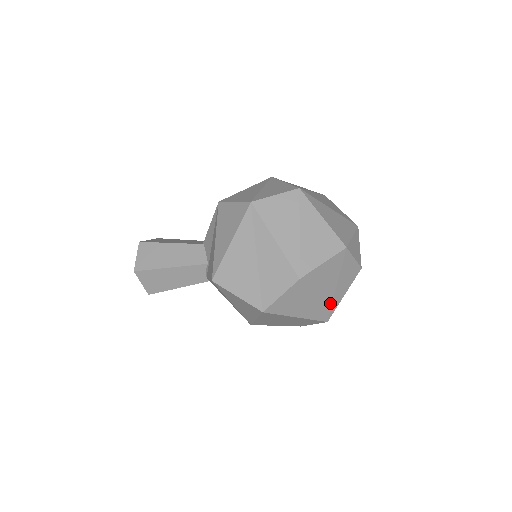
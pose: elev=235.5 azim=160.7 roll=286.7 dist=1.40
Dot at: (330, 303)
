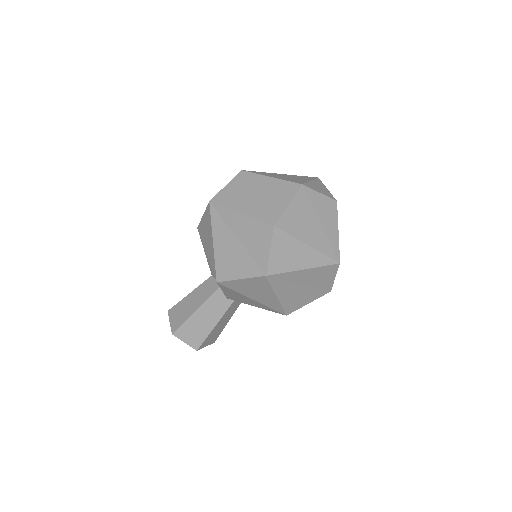
Dot at: (328, 243)
